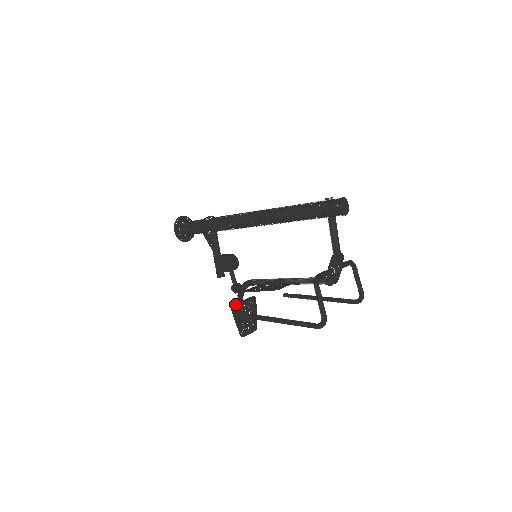
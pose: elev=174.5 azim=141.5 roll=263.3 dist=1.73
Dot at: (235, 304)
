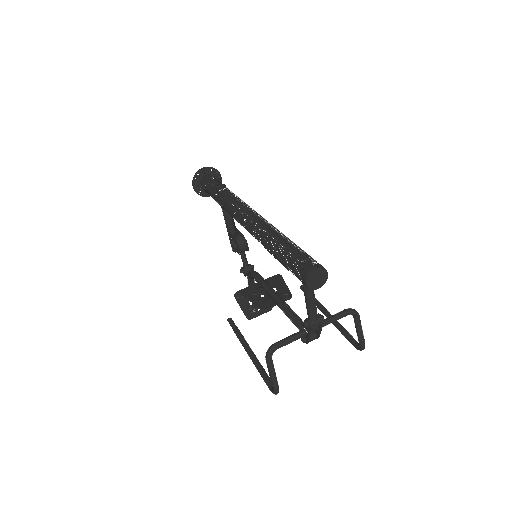
Dot at: occluded
